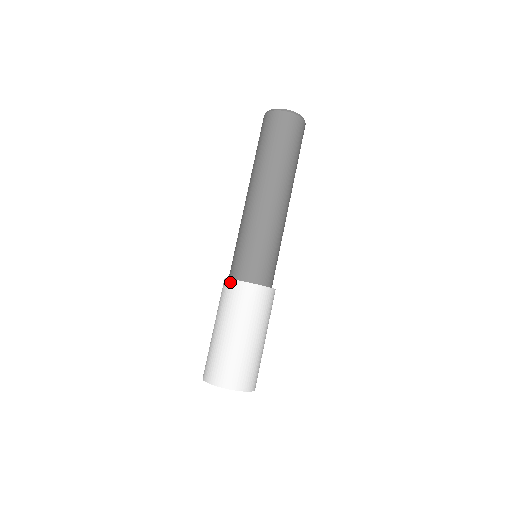
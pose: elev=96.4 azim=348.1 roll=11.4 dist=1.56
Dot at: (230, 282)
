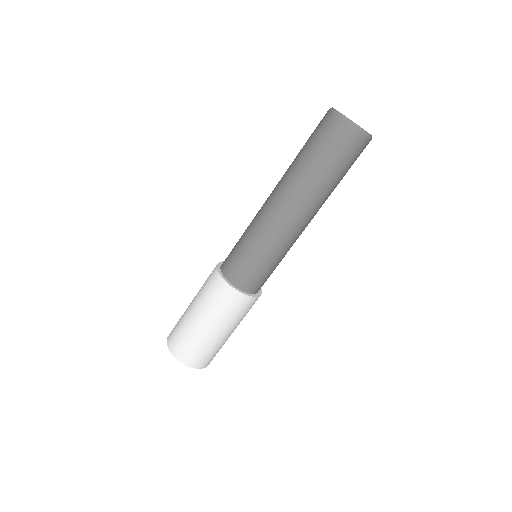
Dot at: occluded
